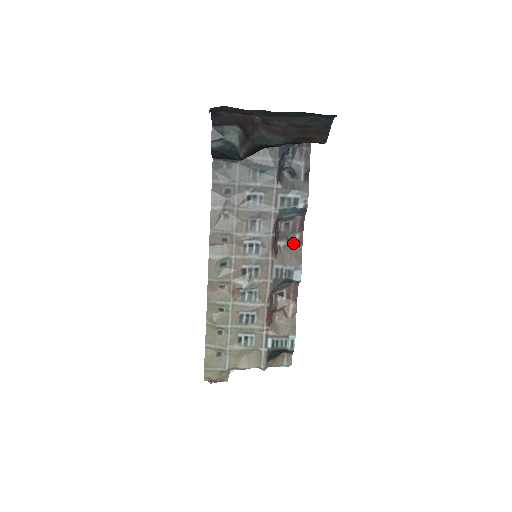
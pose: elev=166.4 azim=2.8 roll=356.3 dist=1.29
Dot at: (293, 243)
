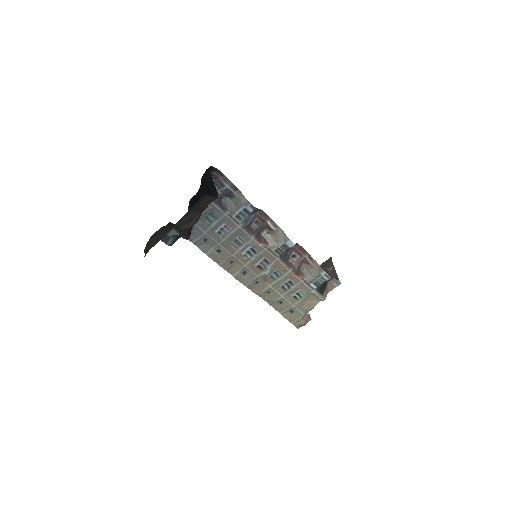
Dot at: (270, 228)
